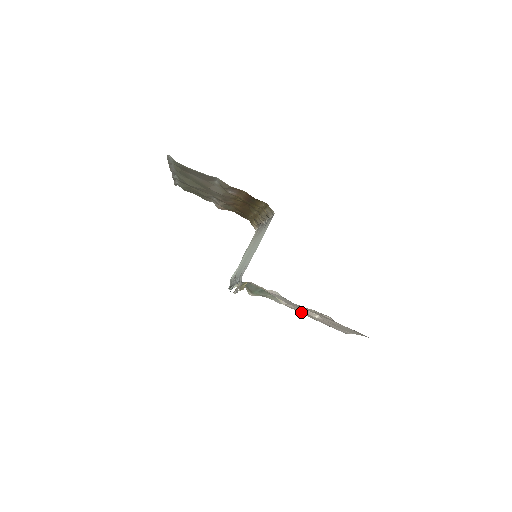
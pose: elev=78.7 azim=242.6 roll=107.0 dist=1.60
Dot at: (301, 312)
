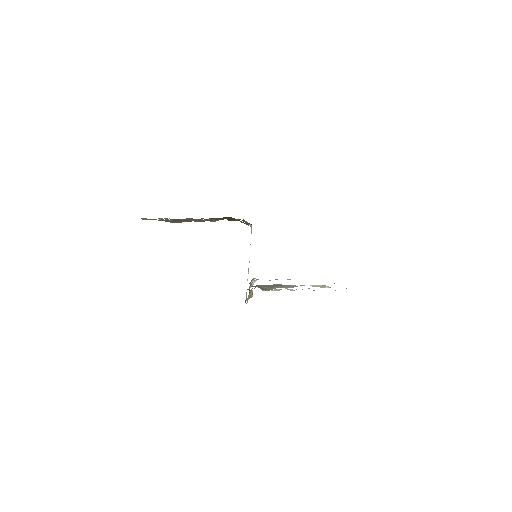
Dot at: occluded
